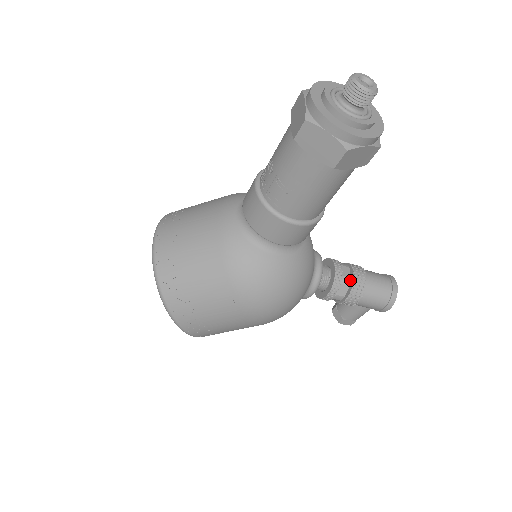
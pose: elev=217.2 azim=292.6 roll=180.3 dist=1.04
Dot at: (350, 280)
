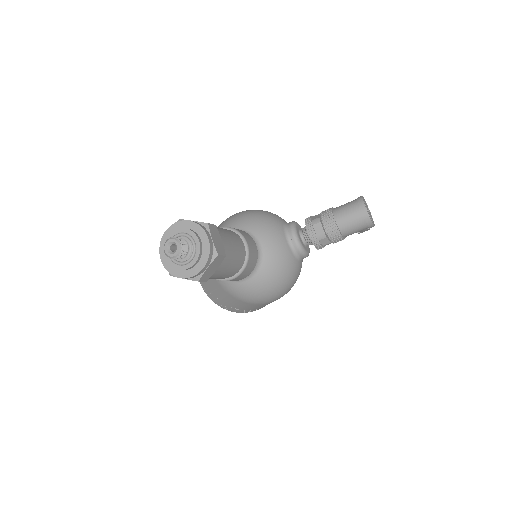
Dot at: (324, 234)
